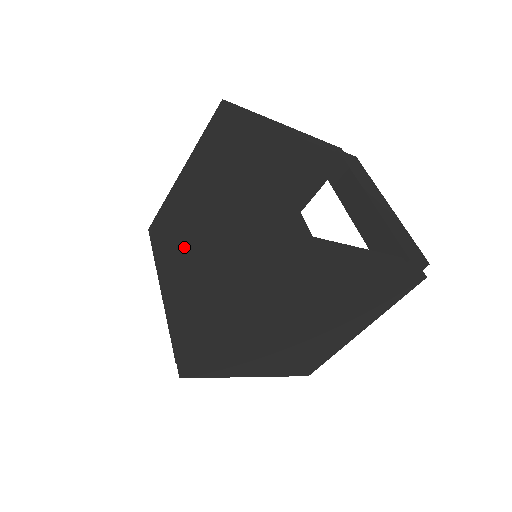
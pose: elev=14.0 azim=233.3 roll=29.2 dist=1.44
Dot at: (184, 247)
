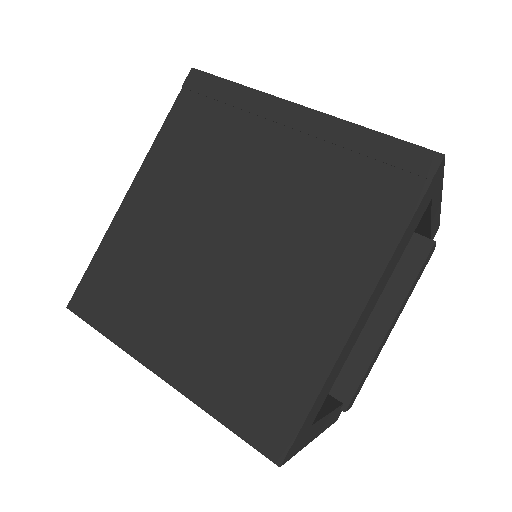
Dot at: (203, 207)
